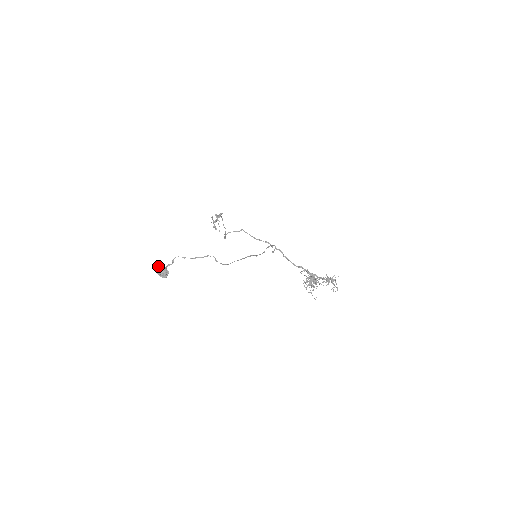
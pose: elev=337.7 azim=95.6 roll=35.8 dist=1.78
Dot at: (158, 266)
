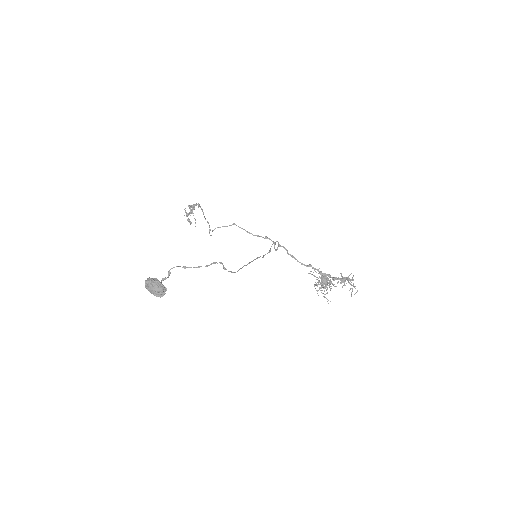
Dot at: (151, 282)
